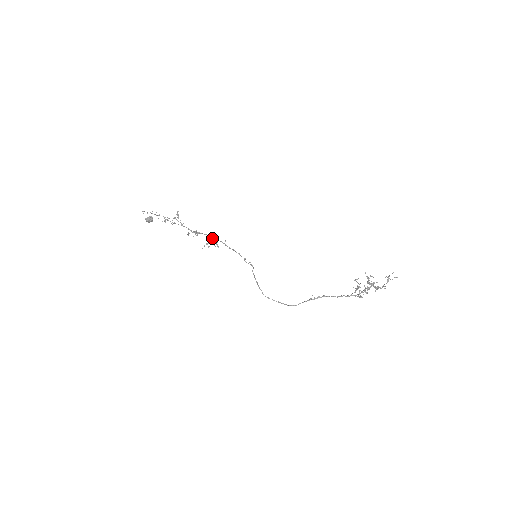
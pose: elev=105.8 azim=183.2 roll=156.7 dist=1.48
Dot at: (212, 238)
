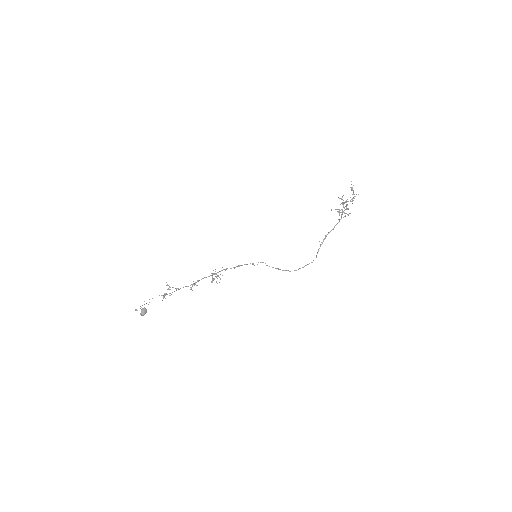
Dot at: occluded
